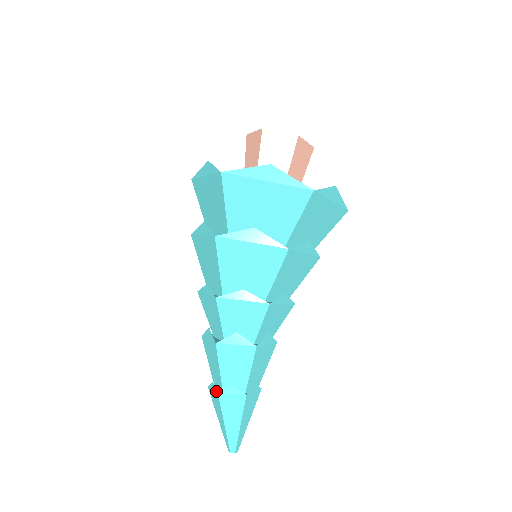
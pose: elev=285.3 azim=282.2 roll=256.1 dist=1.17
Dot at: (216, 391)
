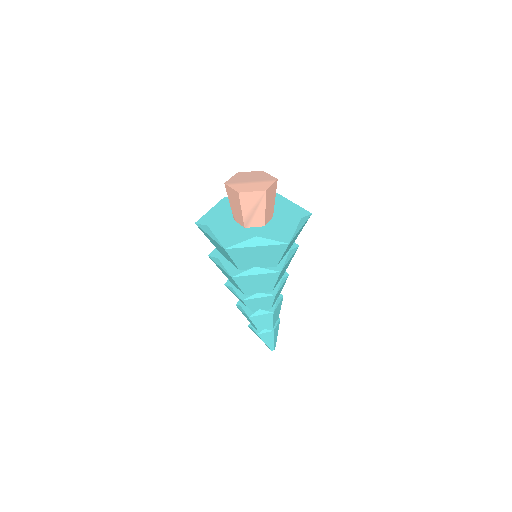
Dot at: occluded
